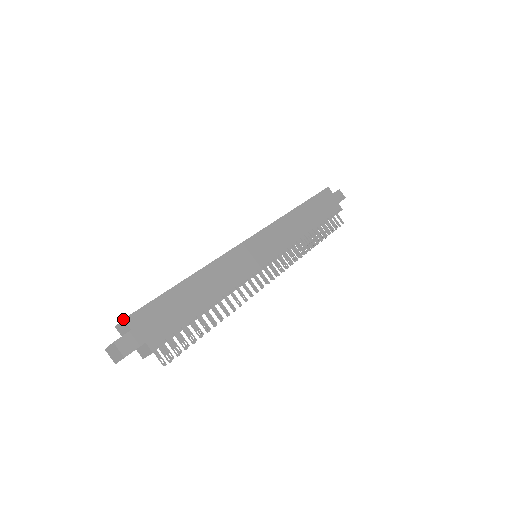
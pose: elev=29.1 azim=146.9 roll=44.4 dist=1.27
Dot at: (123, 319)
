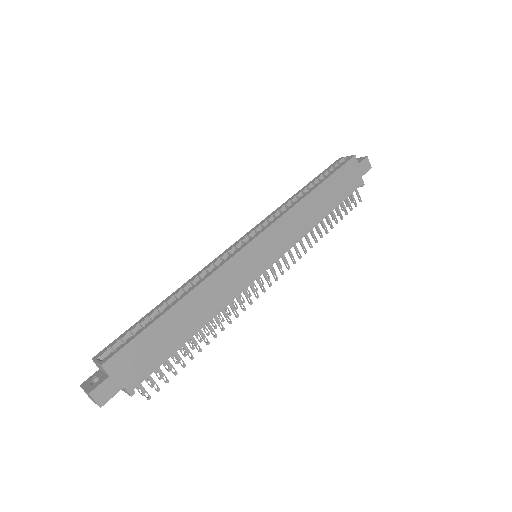
Dot at: (100, 365)
